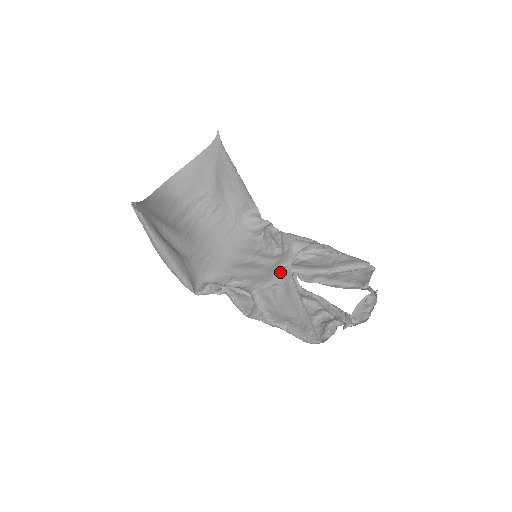
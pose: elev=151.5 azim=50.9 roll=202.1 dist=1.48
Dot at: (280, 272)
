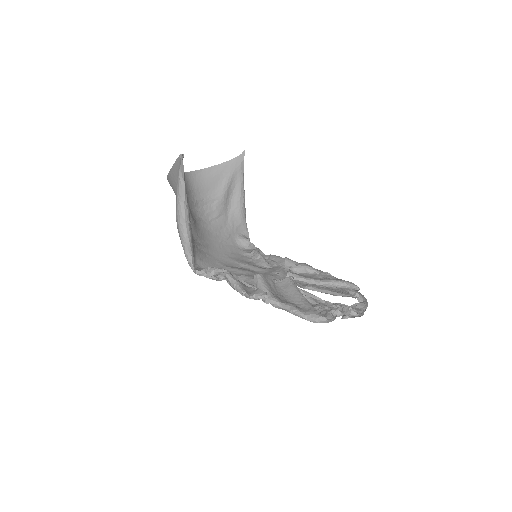
Dot at: (274, 276)
